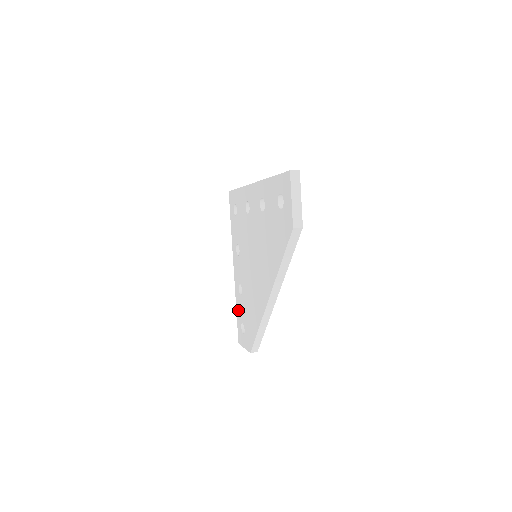
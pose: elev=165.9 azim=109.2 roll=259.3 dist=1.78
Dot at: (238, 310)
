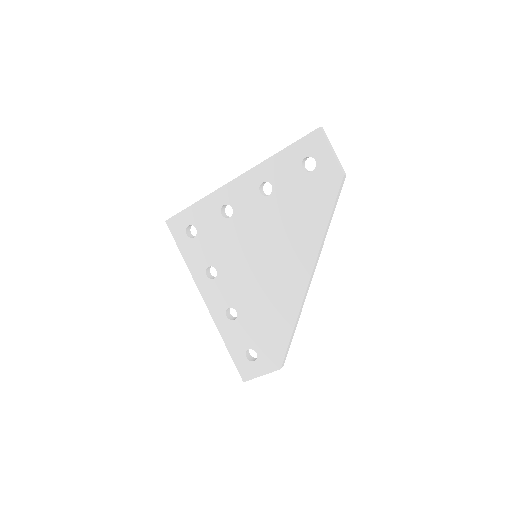
Dot at: (232, 342)
